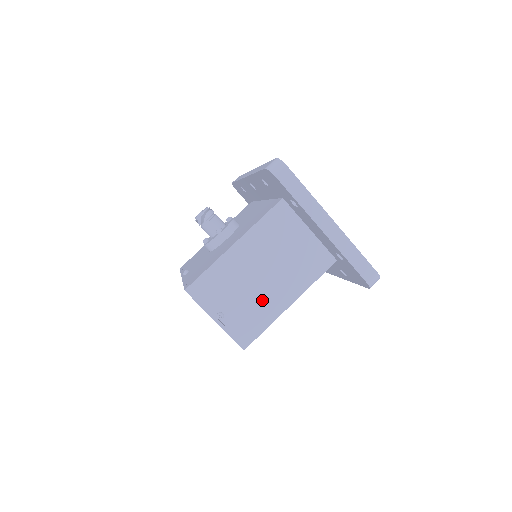
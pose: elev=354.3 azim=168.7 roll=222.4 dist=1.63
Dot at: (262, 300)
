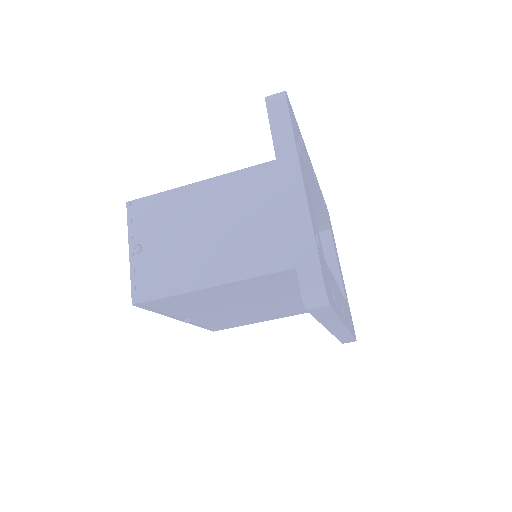
Dot at: (188, 259)
